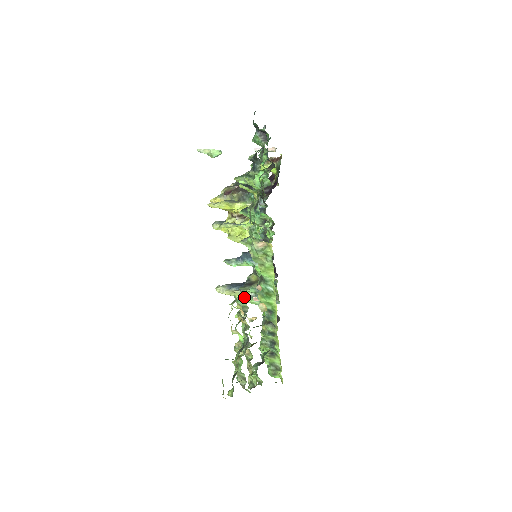
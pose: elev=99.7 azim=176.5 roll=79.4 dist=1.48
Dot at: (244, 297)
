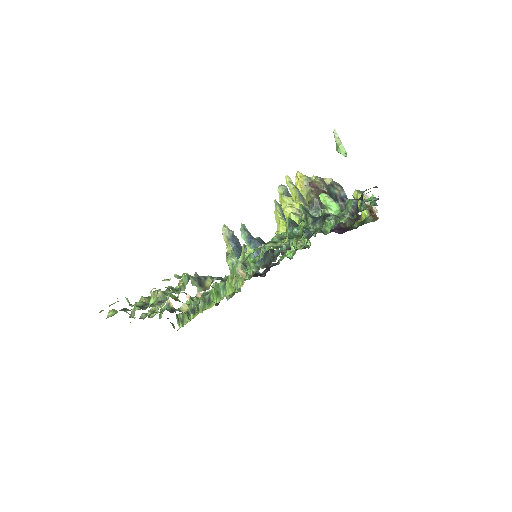
Dot at: (229, 257)
